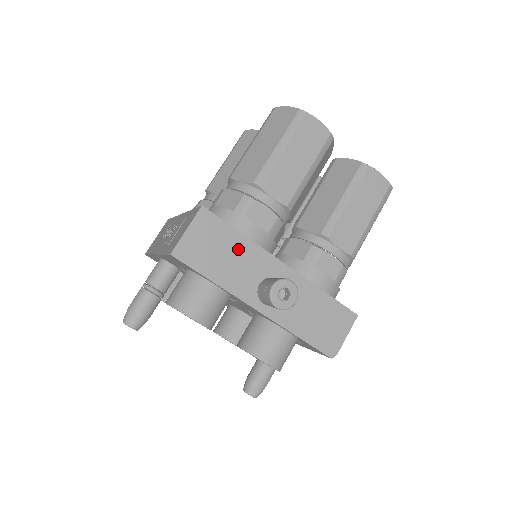
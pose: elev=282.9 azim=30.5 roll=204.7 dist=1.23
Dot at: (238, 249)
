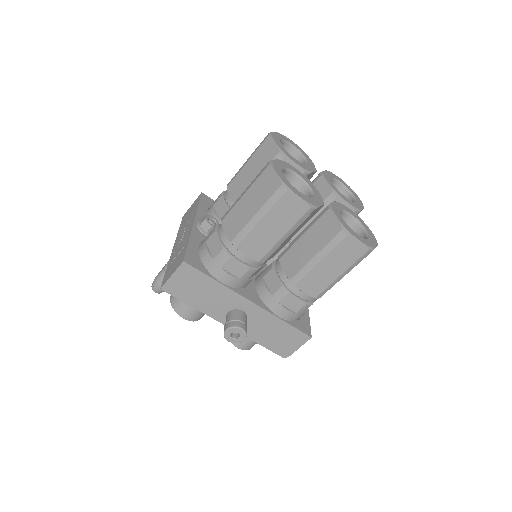
Dot at: (212, 290)
